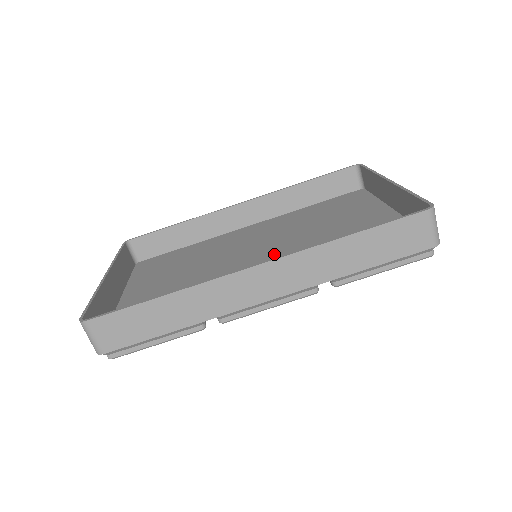
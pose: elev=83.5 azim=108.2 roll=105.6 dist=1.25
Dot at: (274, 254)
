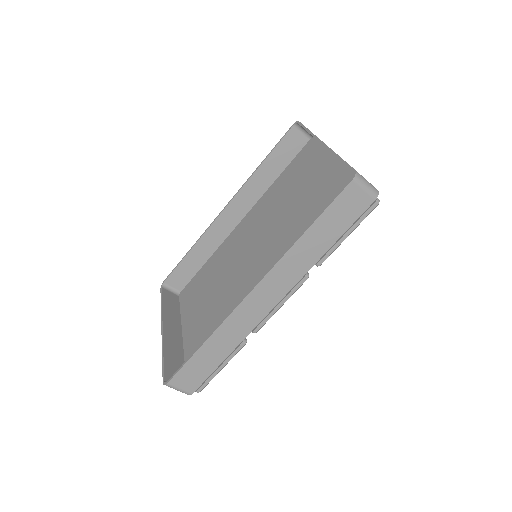
Dot at: (267, 251)
